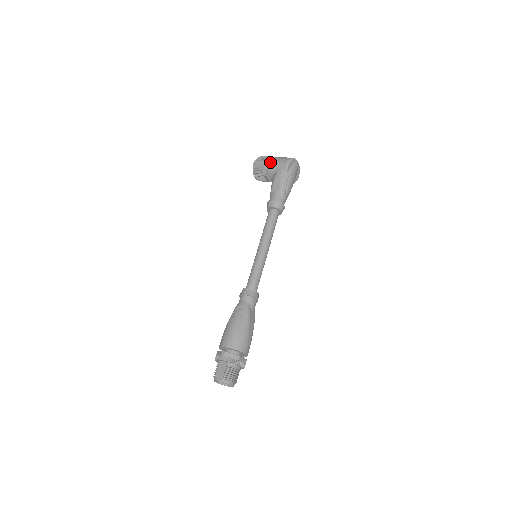
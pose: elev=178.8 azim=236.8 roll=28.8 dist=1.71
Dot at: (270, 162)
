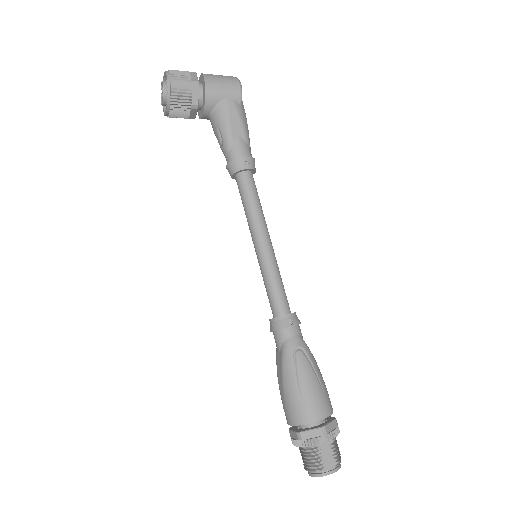
Dot at: (205, 84)
